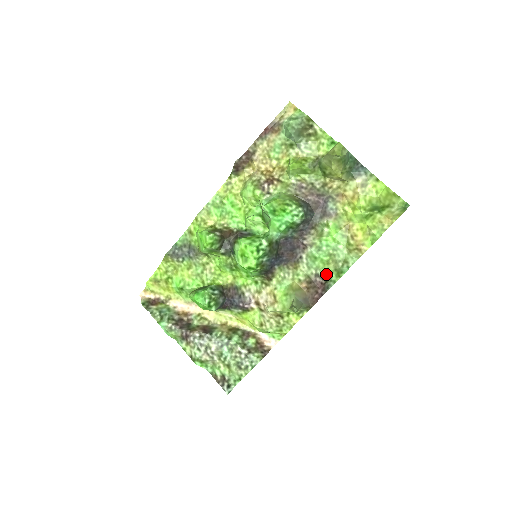
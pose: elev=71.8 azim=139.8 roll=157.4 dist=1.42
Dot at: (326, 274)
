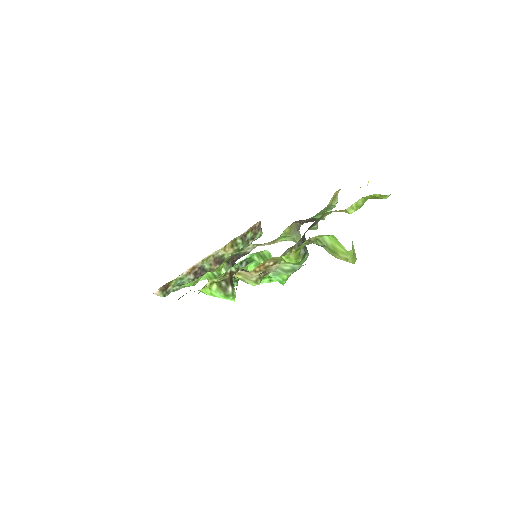
Dot at: occluded
